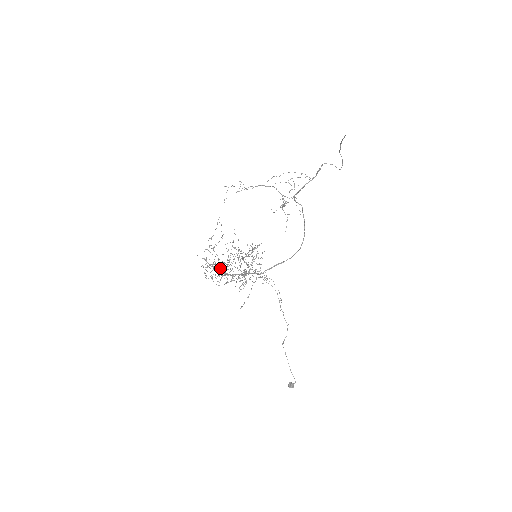
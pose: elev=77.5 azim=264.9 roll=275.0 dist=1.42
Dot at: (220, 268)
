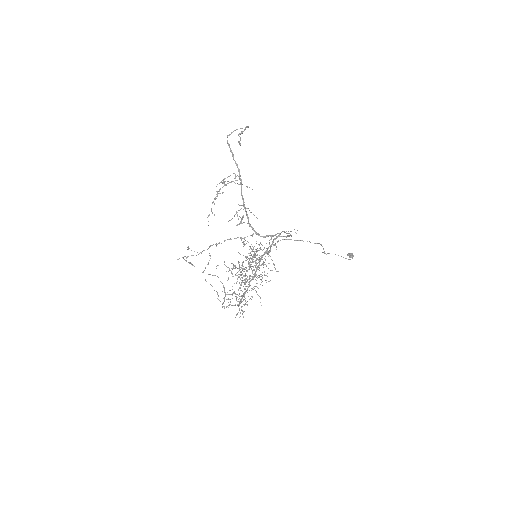
Dot at: (247, 301)
